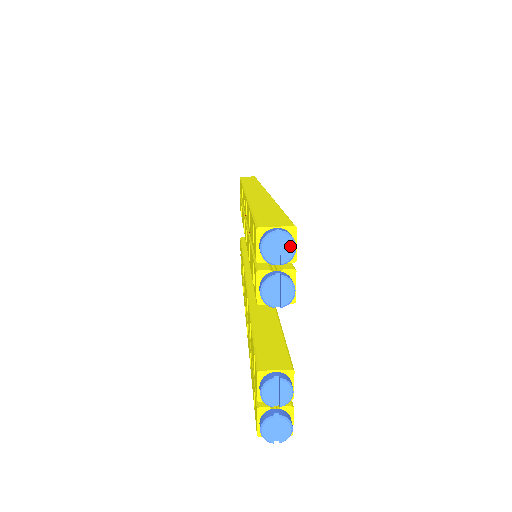
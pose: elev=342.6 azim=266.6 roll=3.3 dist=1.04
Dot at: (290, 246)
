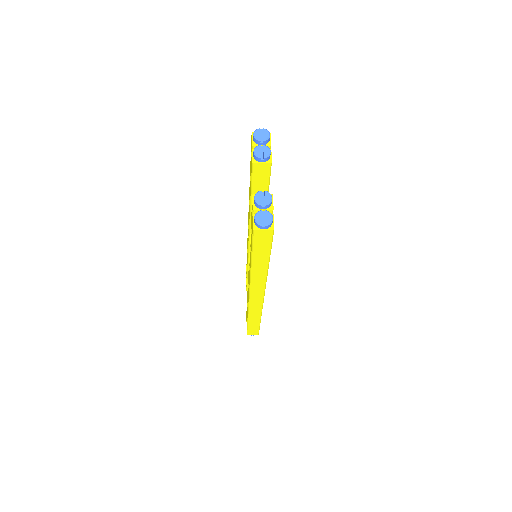
Dot at: (267, 133)
